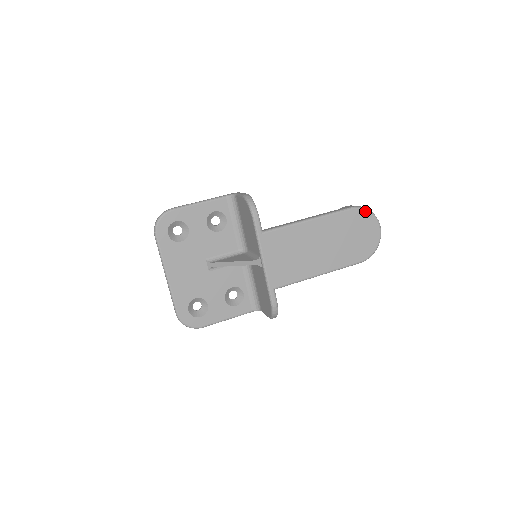
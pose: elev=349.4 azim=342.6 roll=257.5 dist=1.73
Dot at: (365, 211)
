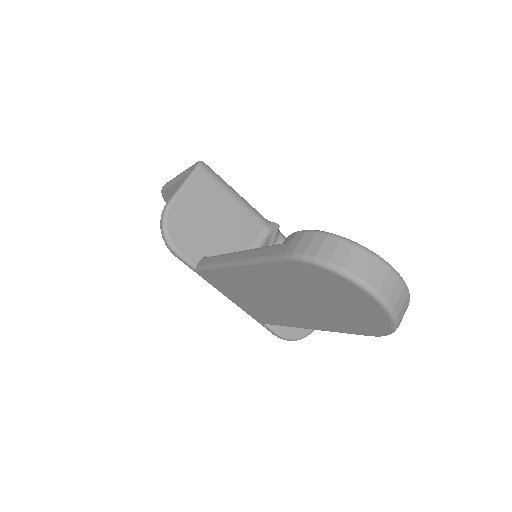
Dot at: (315, 266)
